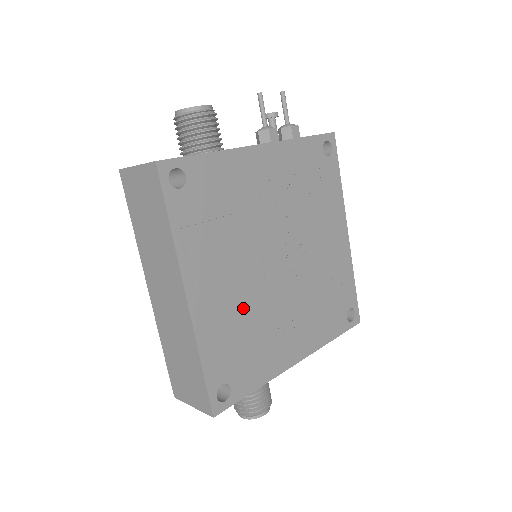
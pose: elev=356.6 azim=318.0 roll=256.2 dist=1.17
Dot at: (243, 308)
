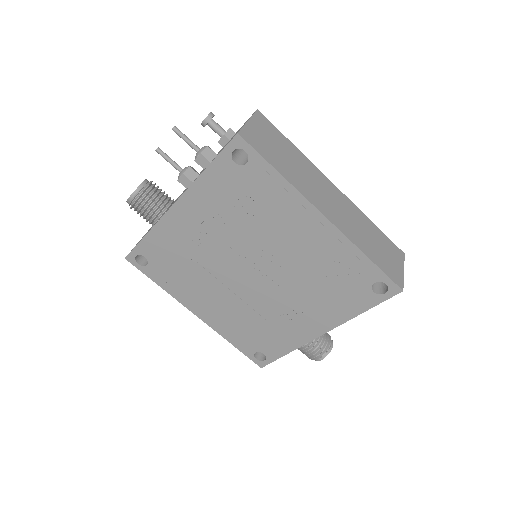
Dot at: (240, 312)
